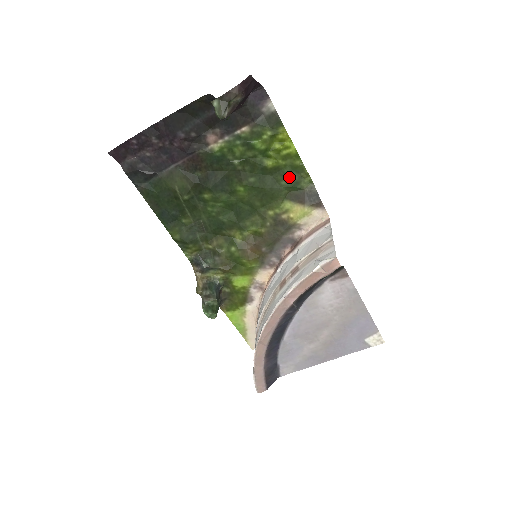
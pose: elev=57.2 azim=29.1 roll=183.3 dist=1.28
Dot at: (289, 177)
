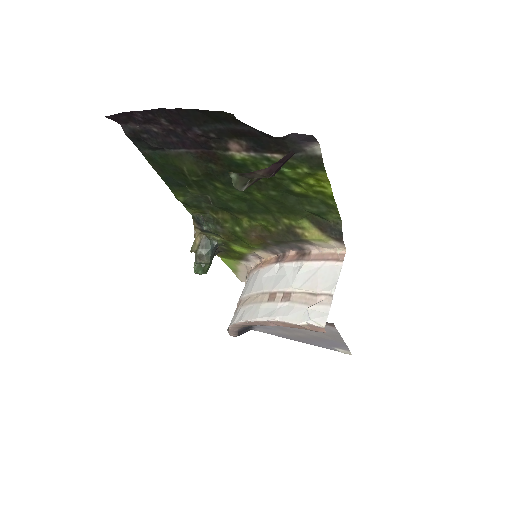
Dot at: (316, 206)
